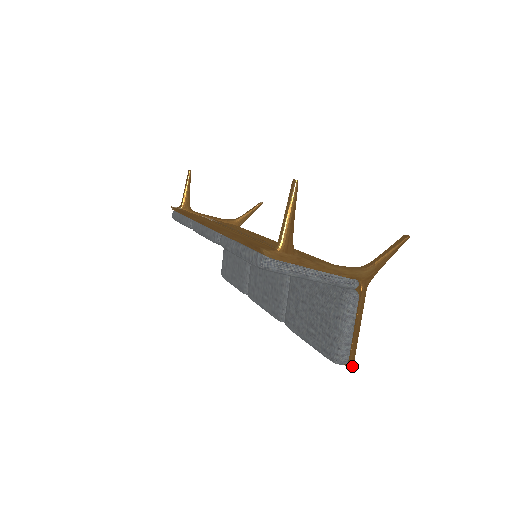
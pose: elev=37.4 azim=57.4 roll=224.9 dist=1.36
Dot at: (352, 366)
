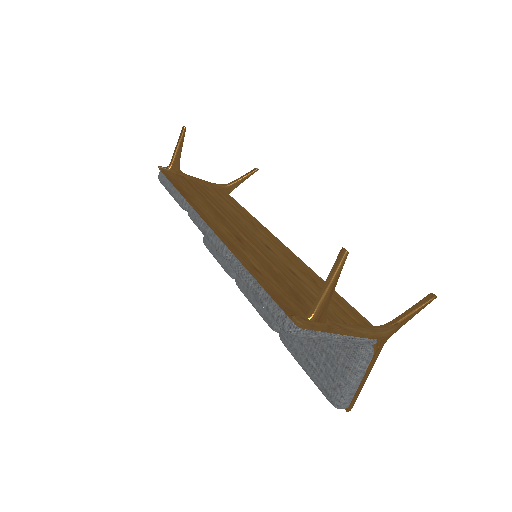
Dot at: (350, 410)
